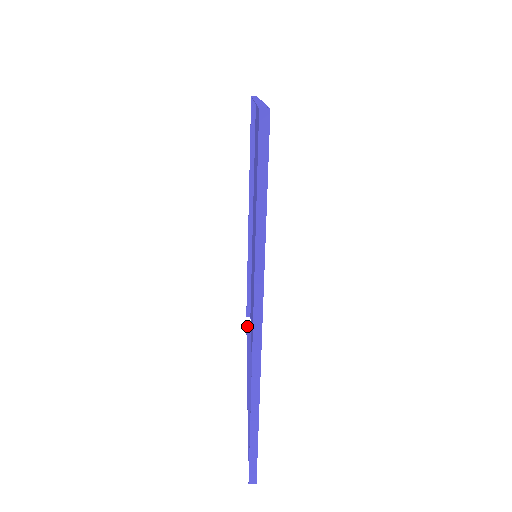
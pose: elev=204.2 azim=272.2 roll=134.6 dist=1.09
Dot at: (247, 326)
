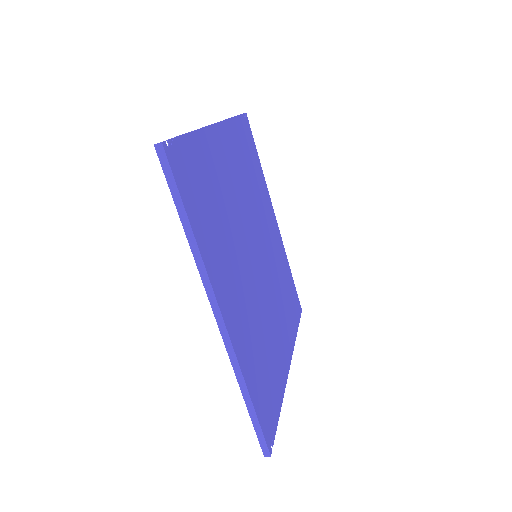
Dot at: occluded
